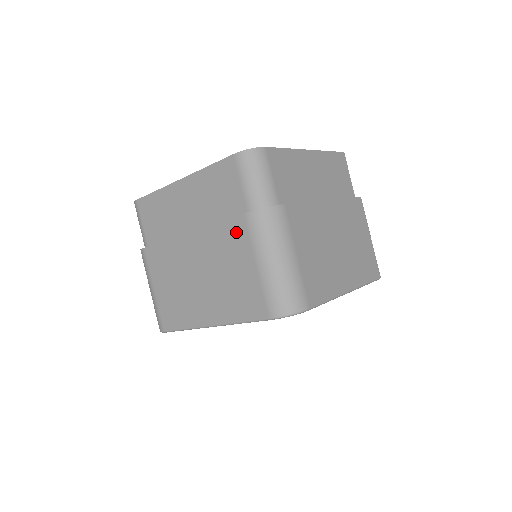
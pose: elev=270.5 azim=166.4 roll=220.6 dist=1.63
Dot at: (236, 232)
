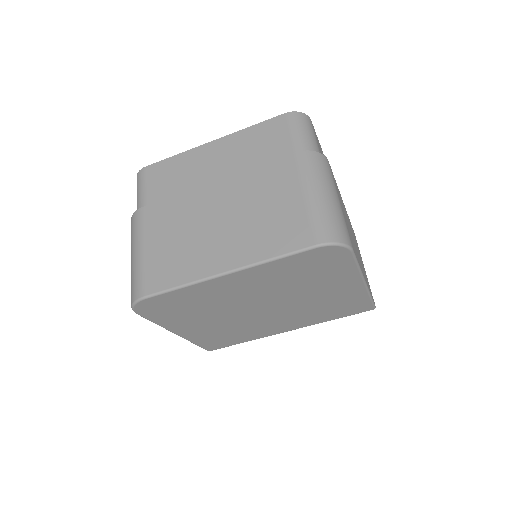
Dot at: (280, 170)
